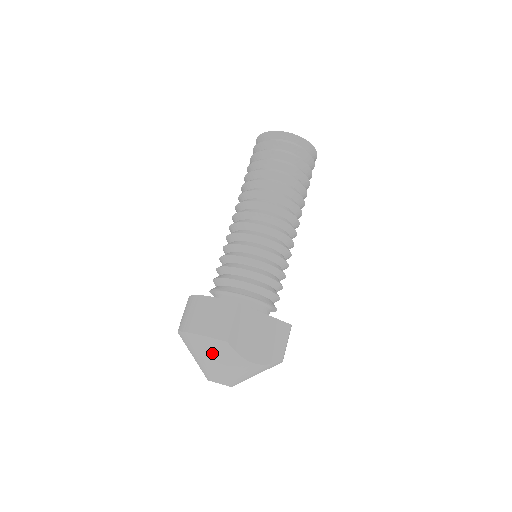
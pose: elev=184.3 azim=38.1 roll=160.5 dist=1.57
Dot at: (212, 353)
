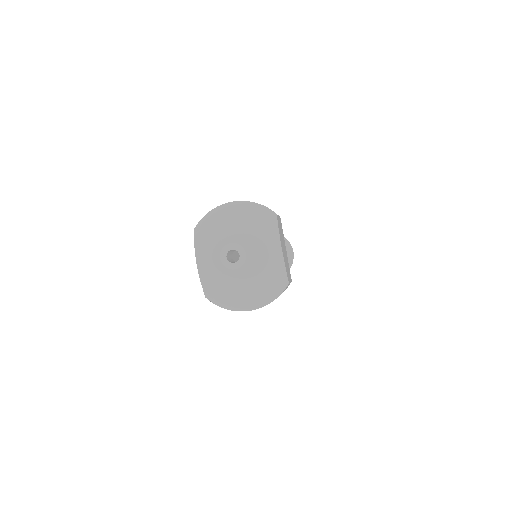
Dot at: (255, 217)
